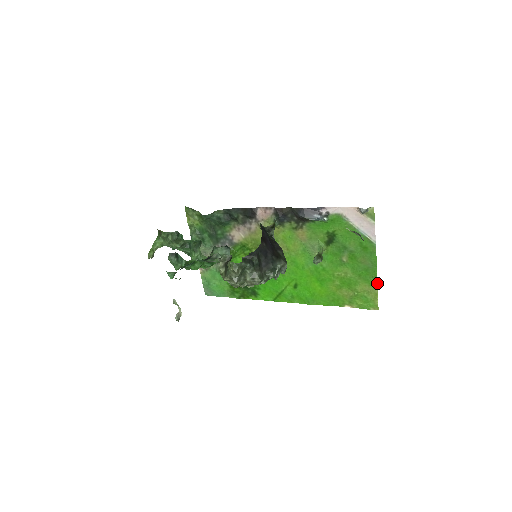
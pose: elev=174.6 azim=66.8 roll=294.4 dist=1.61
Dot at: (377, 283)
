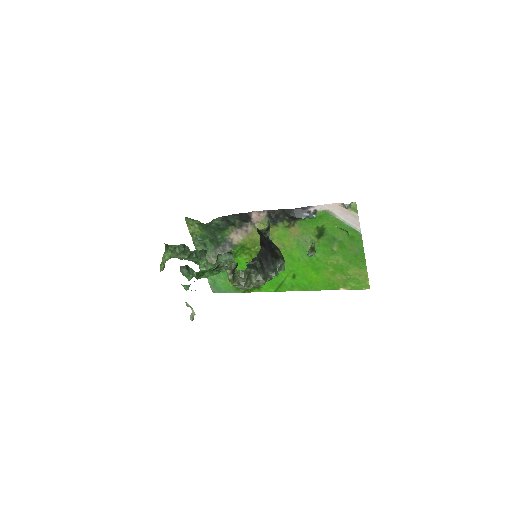
Dot at: (366, 266)
